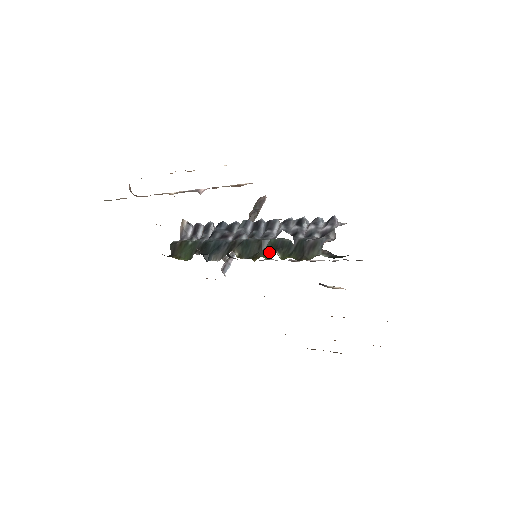
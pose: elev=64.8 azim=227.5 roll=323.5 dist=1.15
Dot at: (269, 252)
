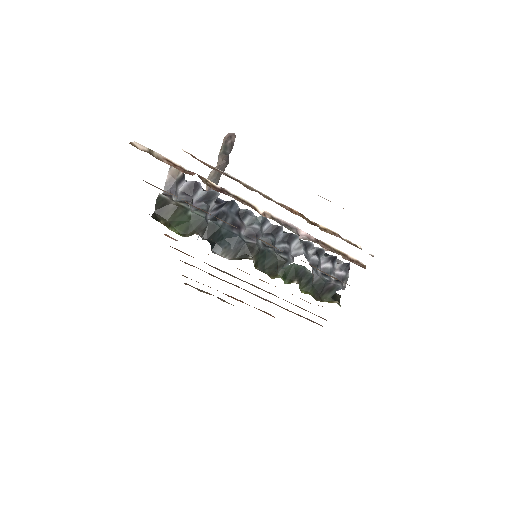
Dot at: (287, 275)
